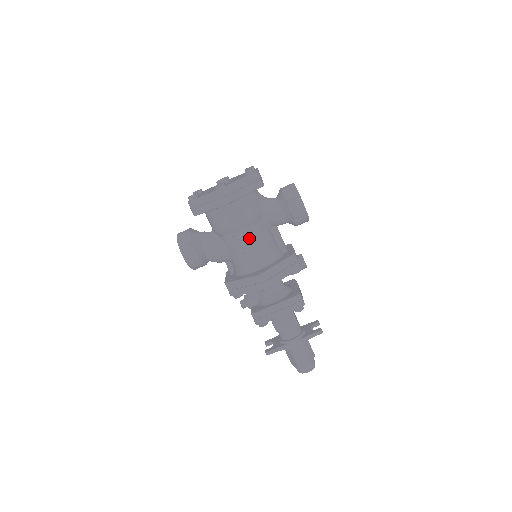
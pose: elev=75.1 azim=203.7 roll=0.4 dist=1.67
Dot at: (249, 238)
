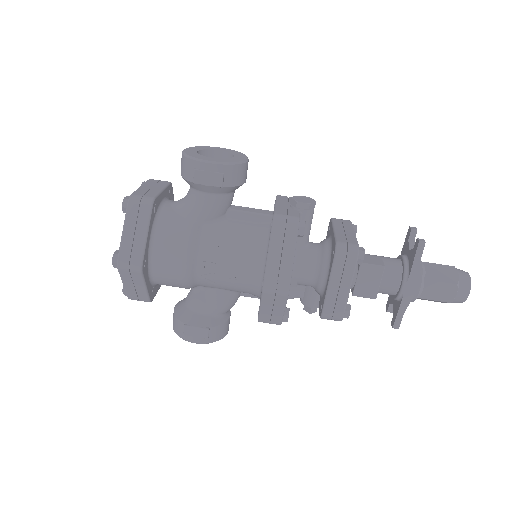
Dot at: (213, 262)
